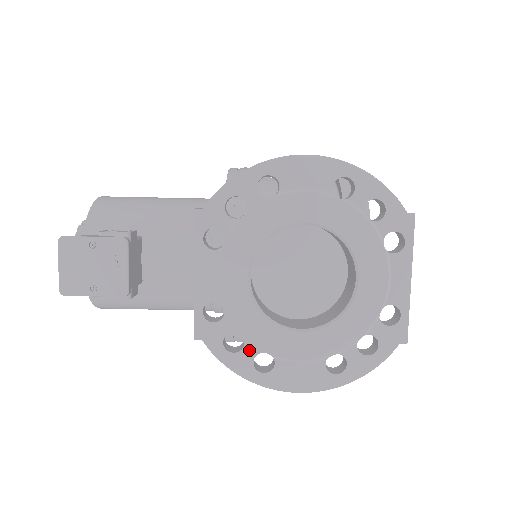
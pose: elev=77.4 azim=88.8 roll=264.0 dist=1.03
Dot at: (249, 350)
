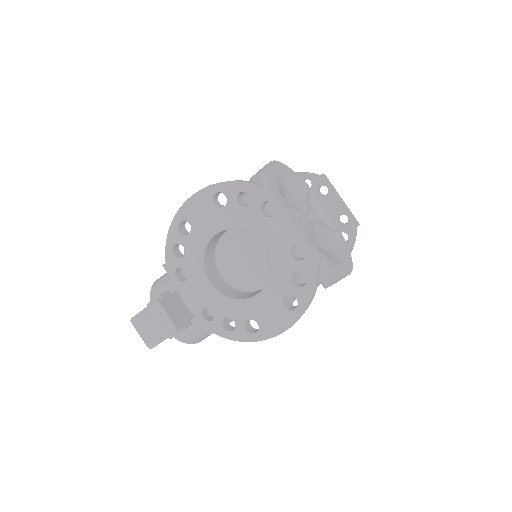
Dot at: (239, 324)
